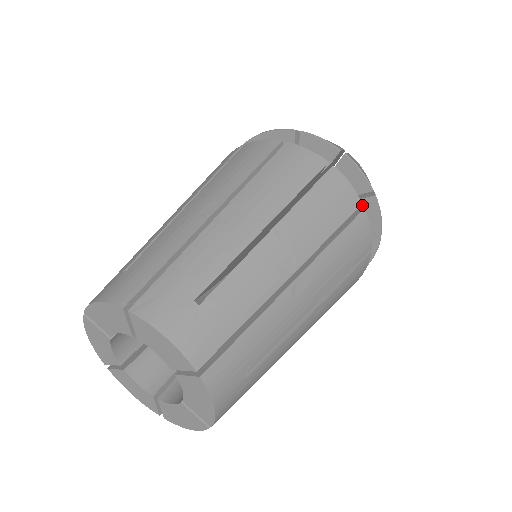
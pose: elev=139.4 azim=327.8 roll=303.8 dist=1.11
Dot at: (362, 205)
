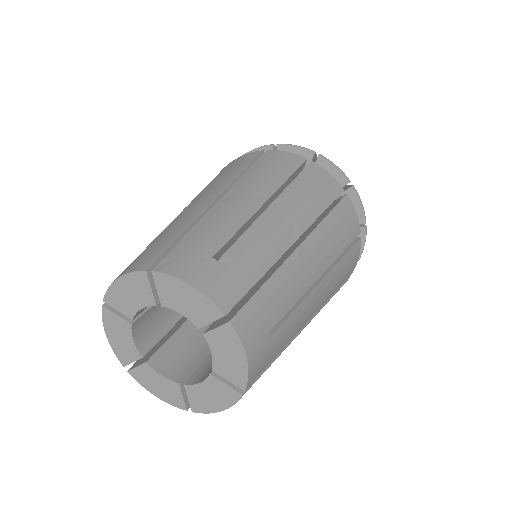
Dot at: occluded
